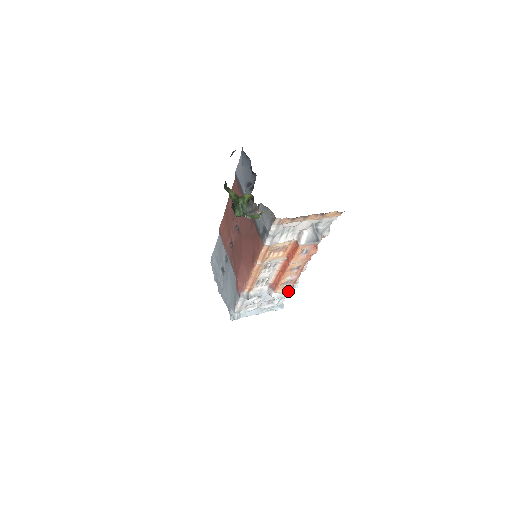
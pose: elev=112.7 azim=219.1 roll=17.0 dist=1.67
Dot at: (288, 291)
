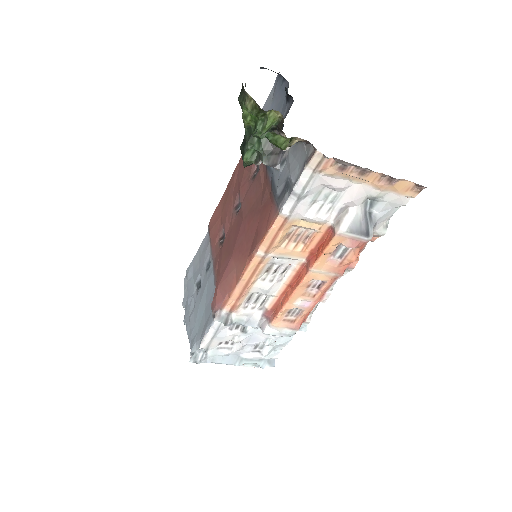
Dot at: (291, 330)
